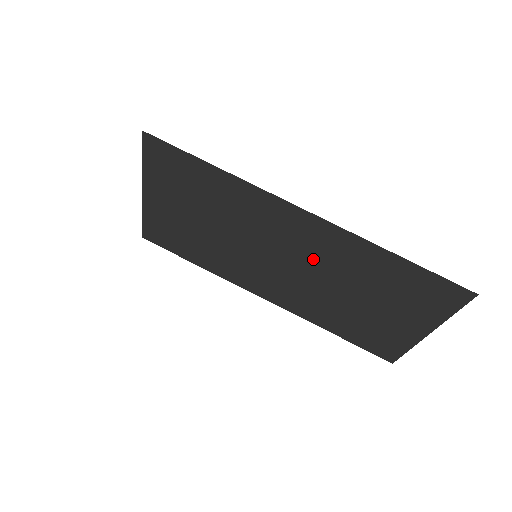
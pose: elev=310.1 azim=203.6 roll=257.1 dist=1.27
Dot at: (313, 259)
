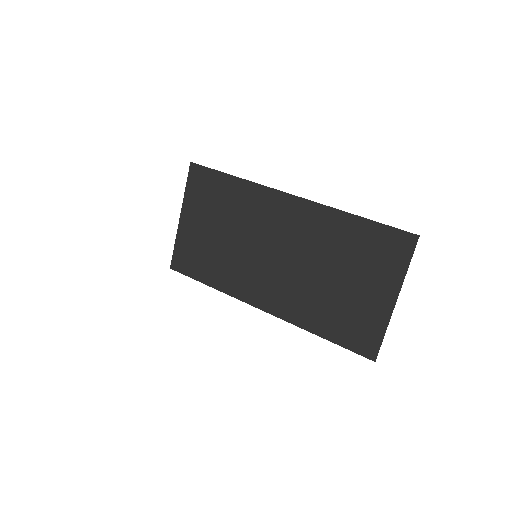
Dot at: (298, 243)
